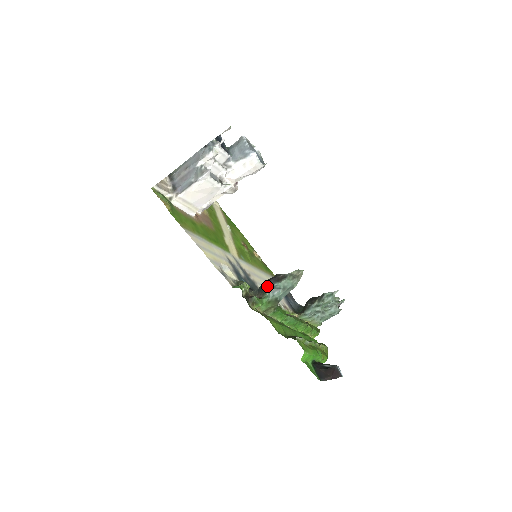
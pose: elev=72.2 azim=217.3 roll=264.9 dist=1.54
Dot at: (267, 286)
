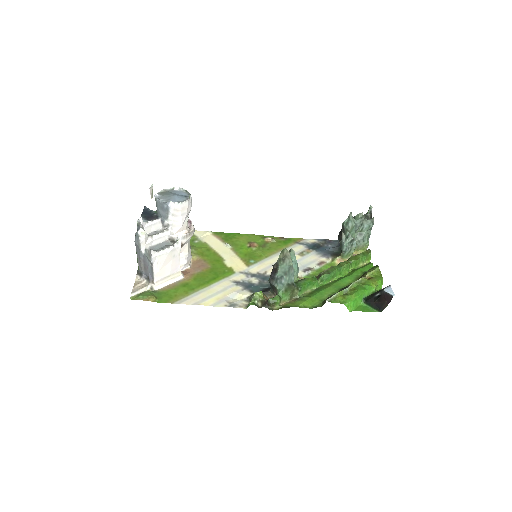
Dot at: (273, 282)
